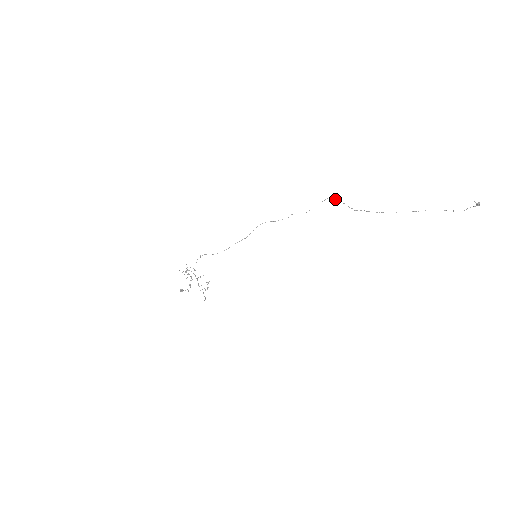
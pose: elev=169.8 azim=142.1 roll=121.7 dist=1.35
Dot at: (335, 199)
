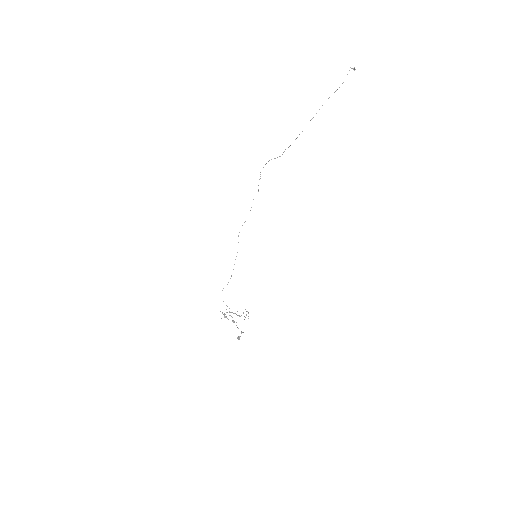
Dot at: (265, 164)
